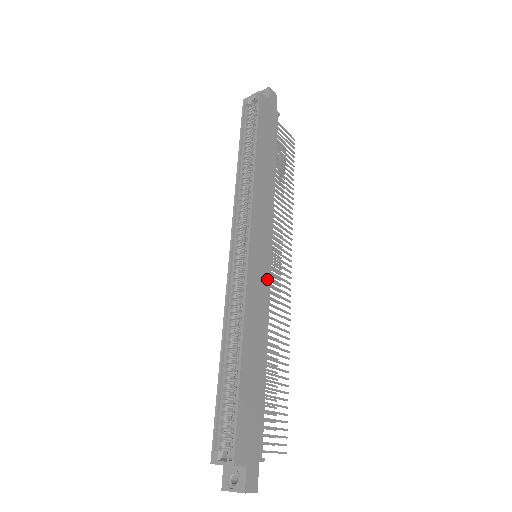
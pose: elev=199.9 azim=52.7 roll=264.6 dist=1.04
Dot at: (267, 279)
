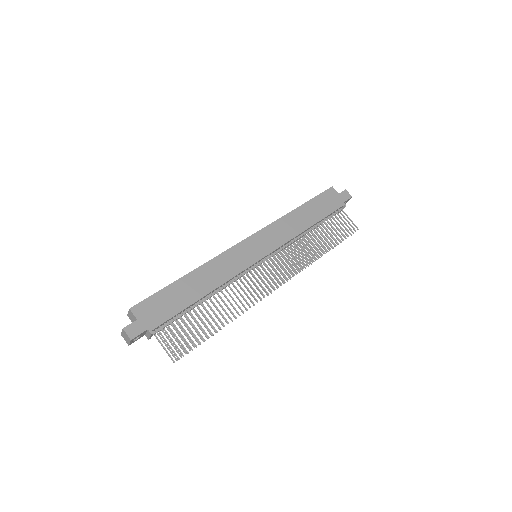
Dot at: (248, 263)
